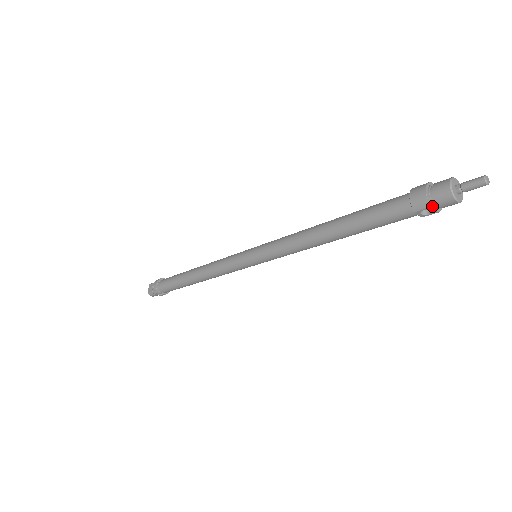
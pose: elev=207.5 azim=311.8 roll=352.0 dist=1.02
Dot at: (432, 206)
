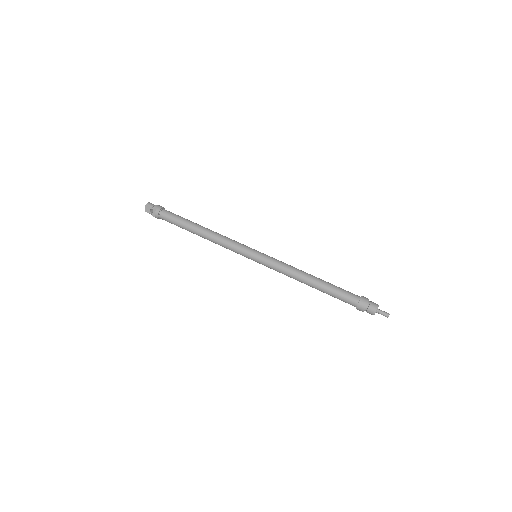
Dot at: occluded
